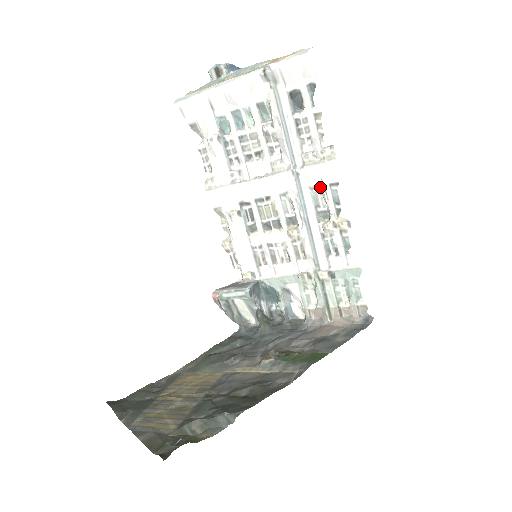
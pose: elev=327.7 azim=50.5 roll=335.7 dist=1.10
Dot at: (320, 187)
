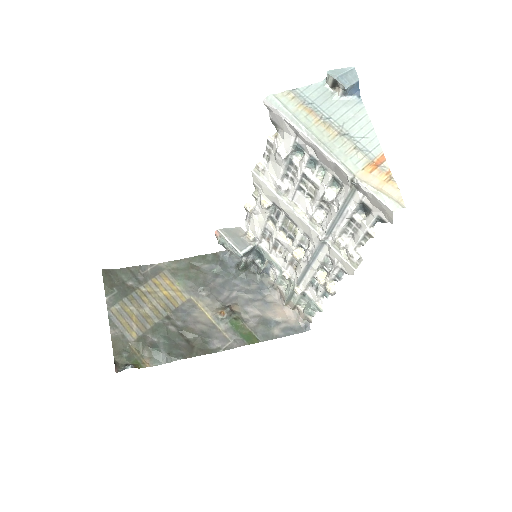
Dot at: (334, 263)
